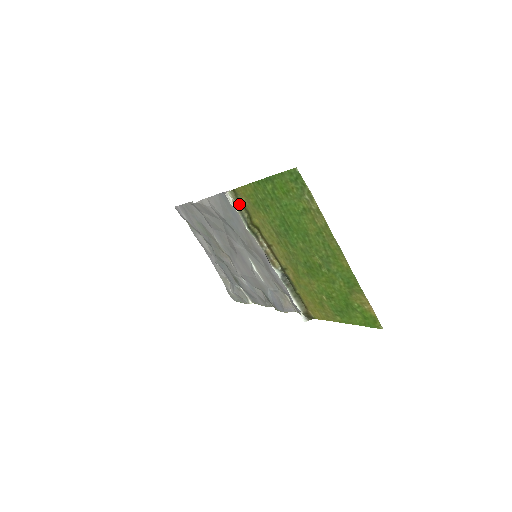
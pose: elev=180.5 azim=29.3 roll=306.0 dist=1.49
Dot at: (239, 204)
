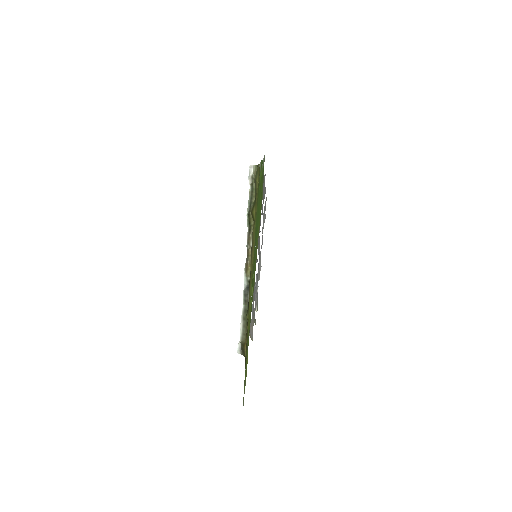
Dot at: (255, 184)
